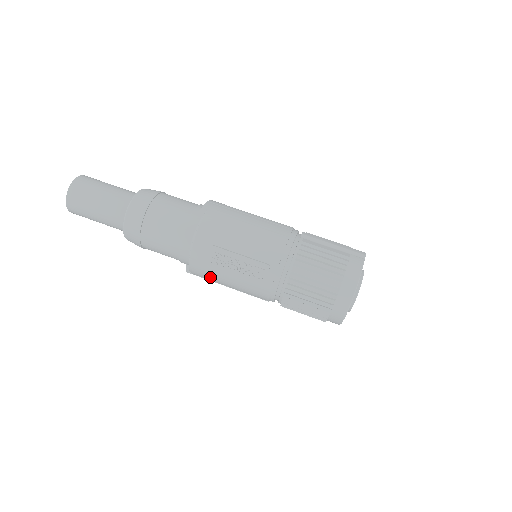
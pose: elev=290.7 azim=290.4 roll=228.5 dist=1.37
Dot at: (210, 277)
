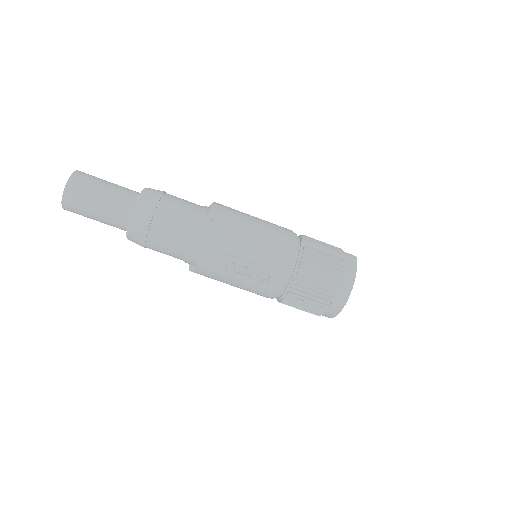
Dot at: (215, 278)
